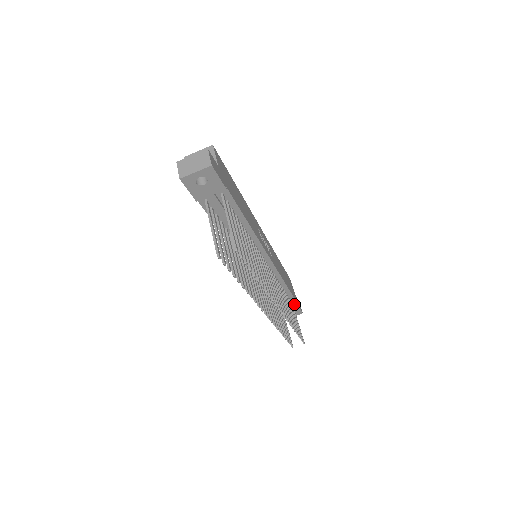
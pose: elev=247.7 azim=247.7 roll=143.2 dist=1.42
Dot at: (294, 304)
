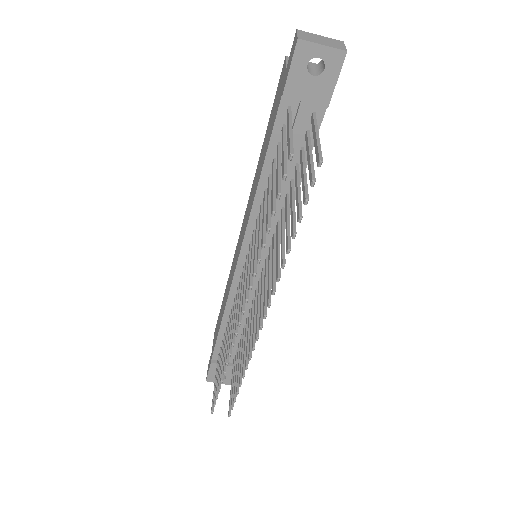
Dot at: occluded
